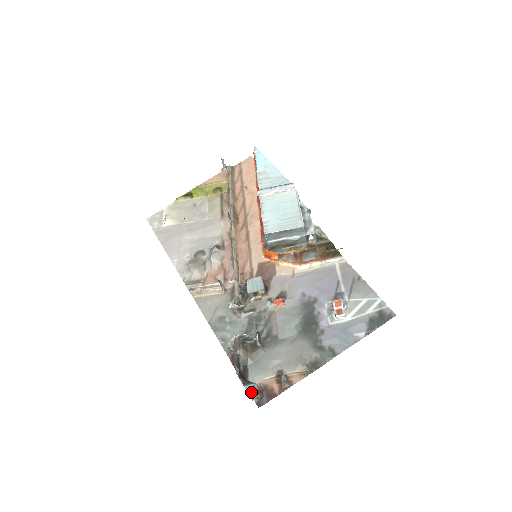
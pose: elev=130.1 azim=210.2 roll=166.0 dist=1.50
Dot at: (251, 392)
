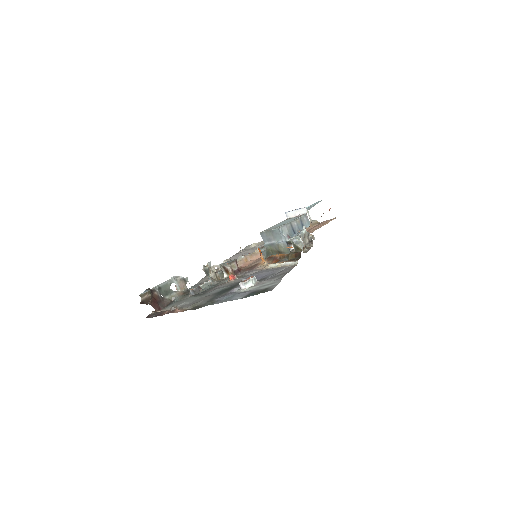
Dot at: (142, 294)
